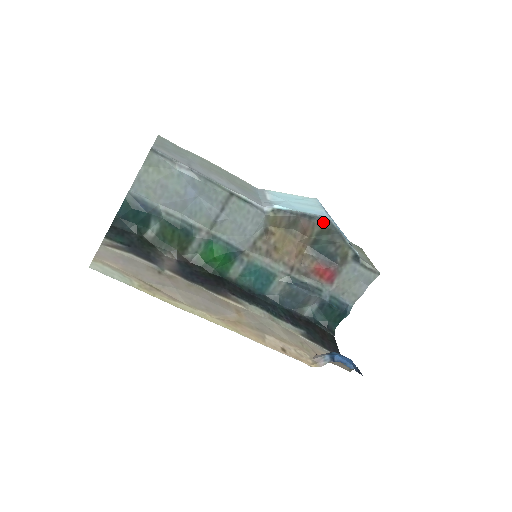
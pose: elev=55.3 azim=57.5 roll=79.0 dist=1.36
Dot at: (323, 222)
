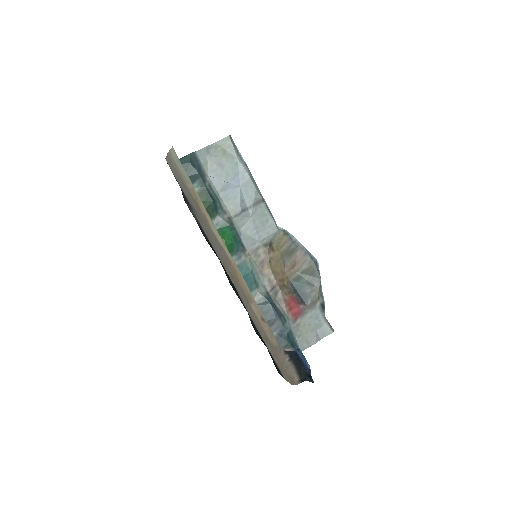
Dot at: (313, 262)
